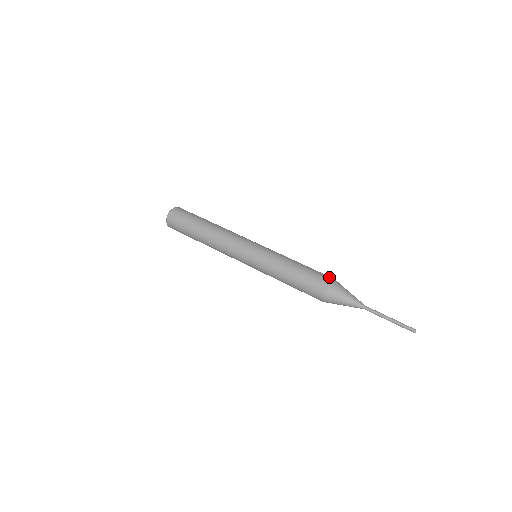
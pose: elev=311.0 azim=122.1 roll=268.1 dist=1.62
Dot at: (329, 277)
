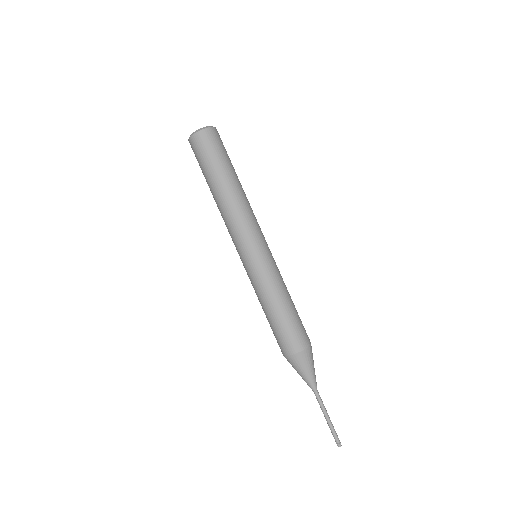
Dot at: (307, 342)
